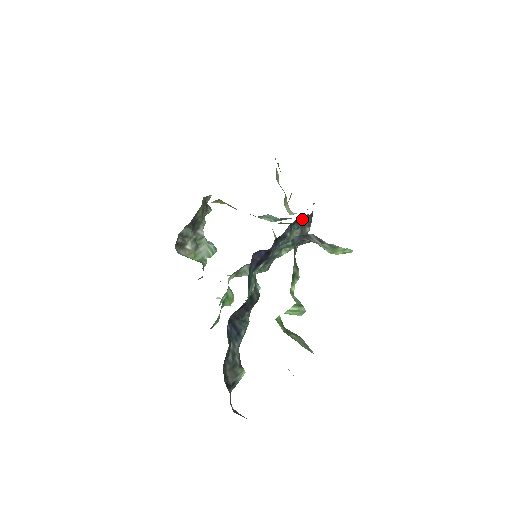
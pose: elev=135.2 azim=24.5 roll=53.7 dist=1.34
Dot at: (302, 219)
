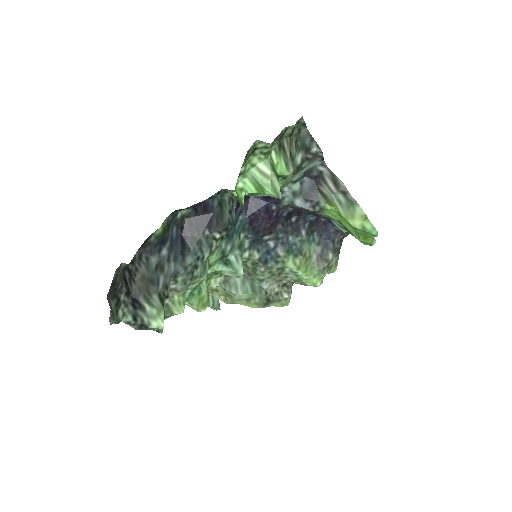
Dot at: (327, 231)
